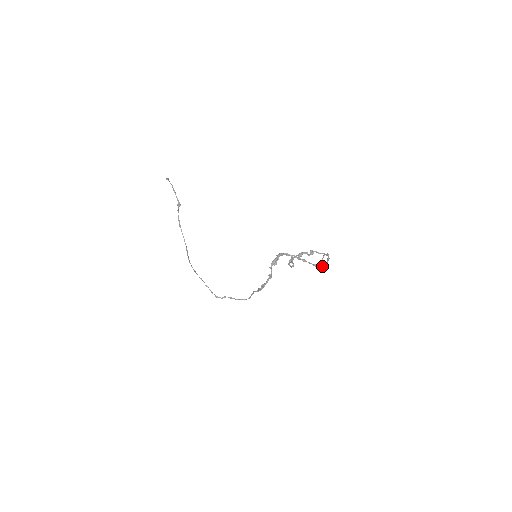
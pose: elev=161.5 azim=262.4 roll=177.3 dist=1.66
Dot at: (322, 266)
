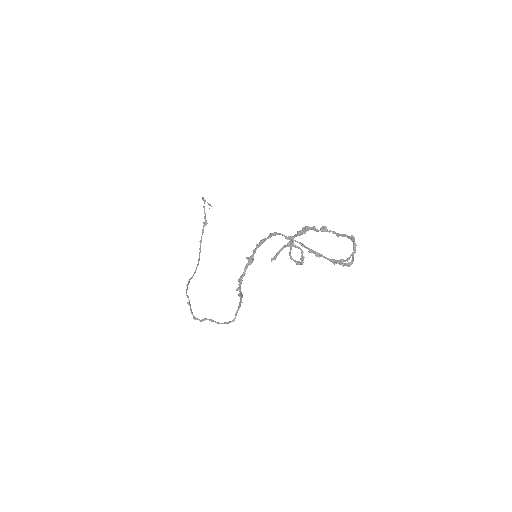
Dot at: (345, 263)
